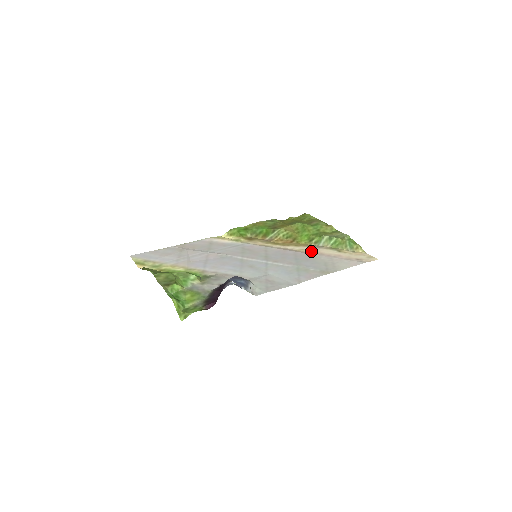
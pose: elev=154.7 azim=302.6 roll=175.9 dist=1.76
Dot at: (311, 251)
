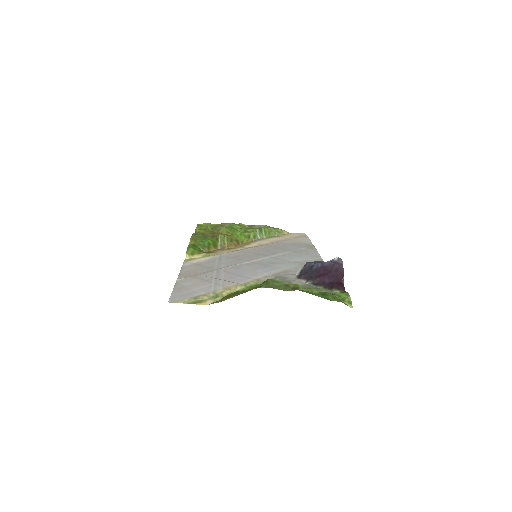
Dot at: (267, 242)
